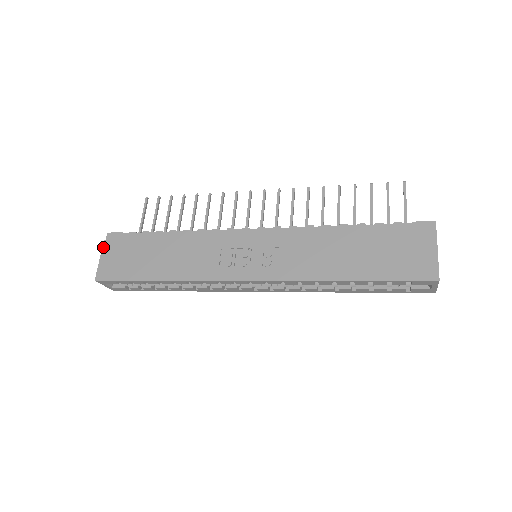
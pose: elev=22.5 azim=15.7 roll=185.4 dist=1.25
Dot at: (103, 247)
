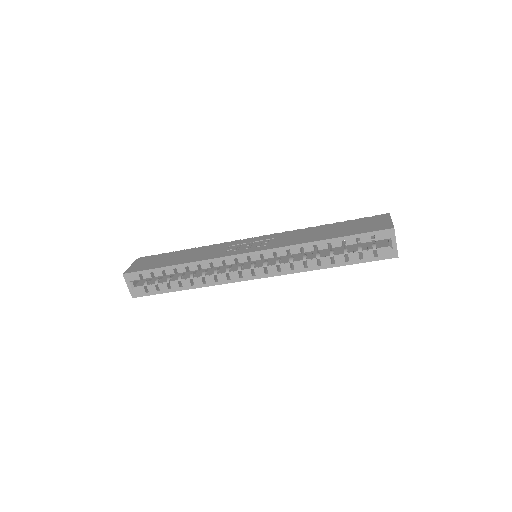
Dot at: (135, 261)
